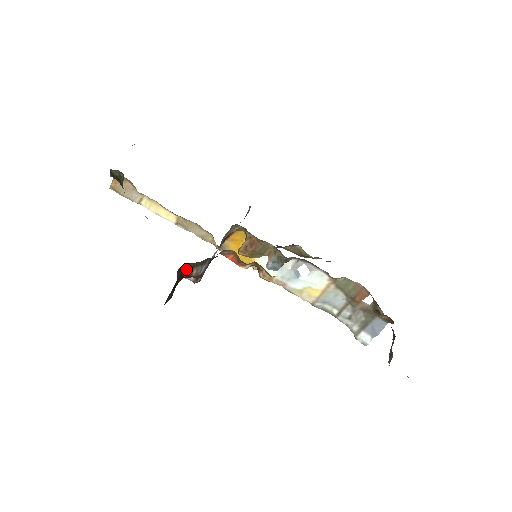
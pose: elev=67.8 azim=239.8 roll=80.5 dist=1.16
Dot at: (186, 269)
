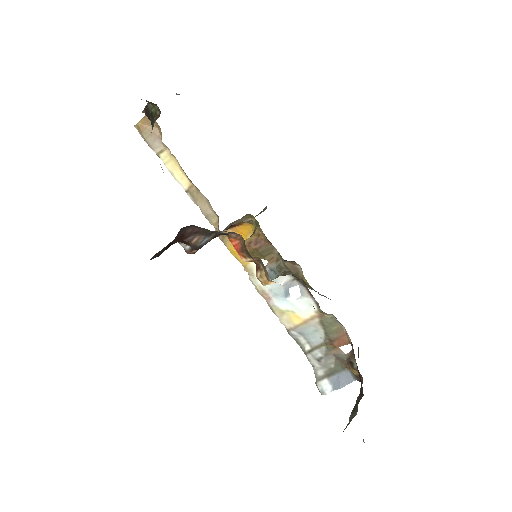
Dot at: (189, 232)
